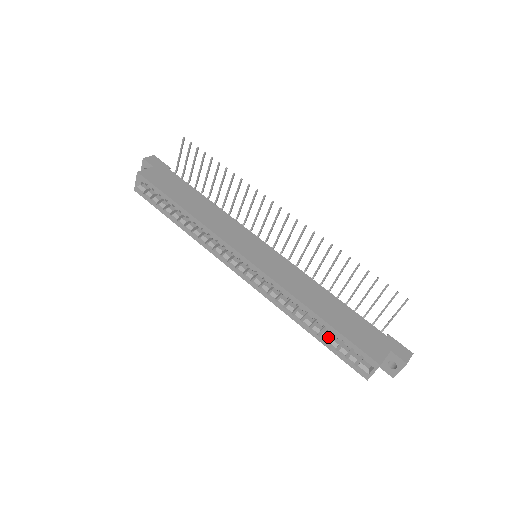
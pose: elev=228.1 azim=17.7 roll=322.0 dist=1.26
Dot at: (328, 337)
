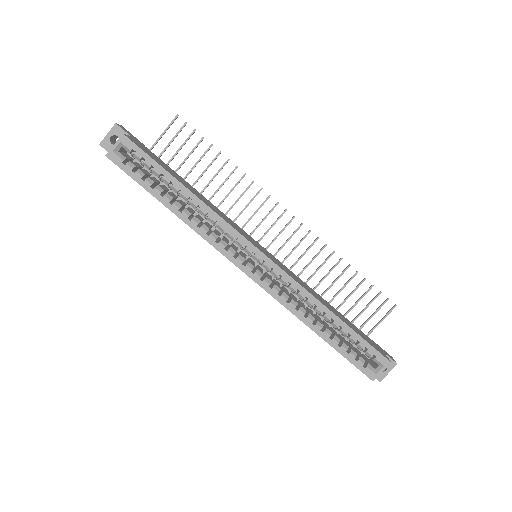
Dot at: (339, 339)
